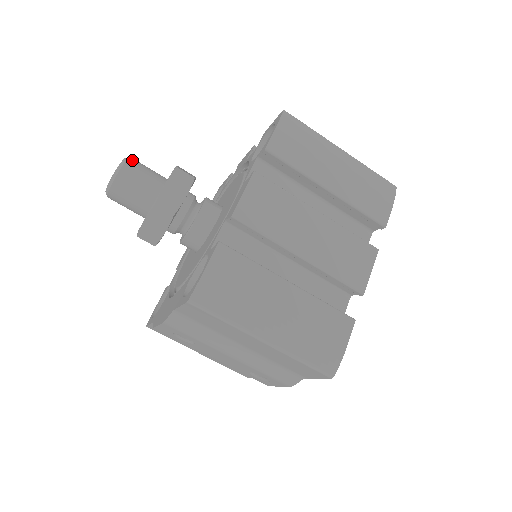
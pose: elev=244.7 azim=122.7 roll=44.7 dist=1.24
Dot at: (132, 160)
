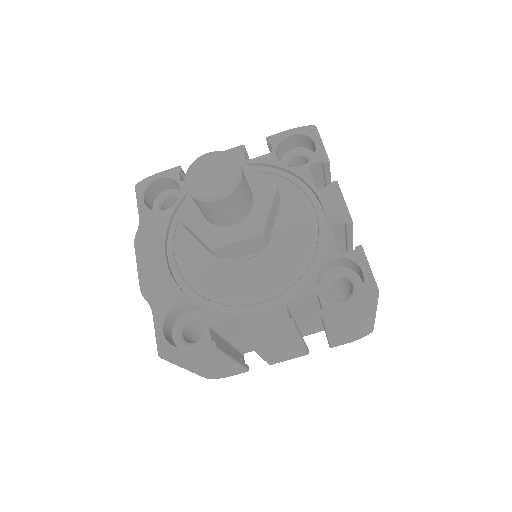
Dot at: (237, 191)
